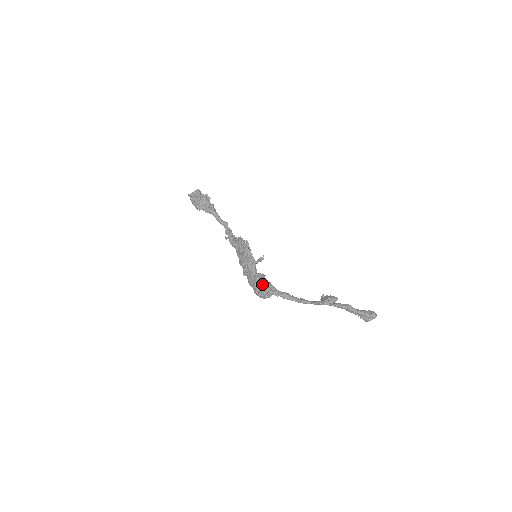
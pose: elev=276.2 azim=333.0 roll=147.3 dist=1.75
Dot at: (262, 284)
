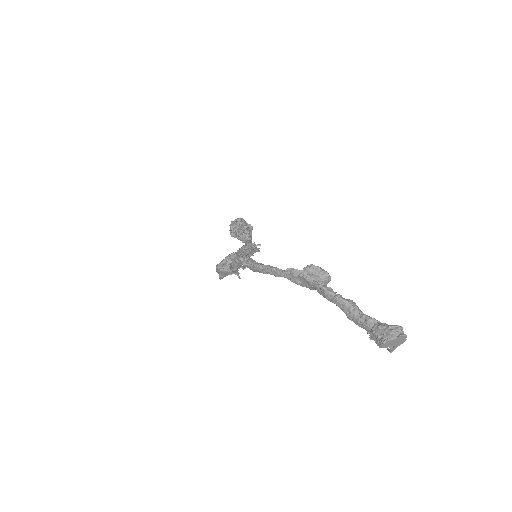
Dot at: occluded
